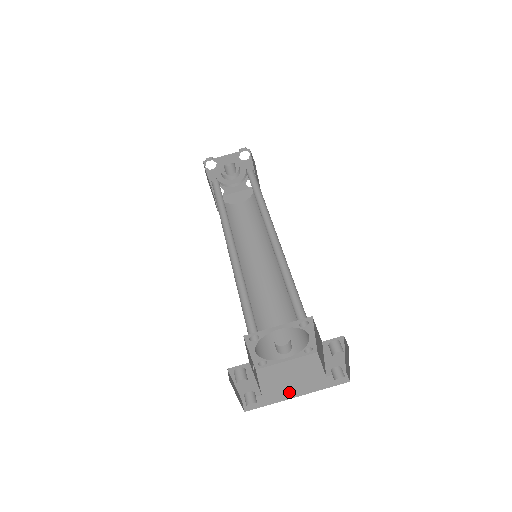
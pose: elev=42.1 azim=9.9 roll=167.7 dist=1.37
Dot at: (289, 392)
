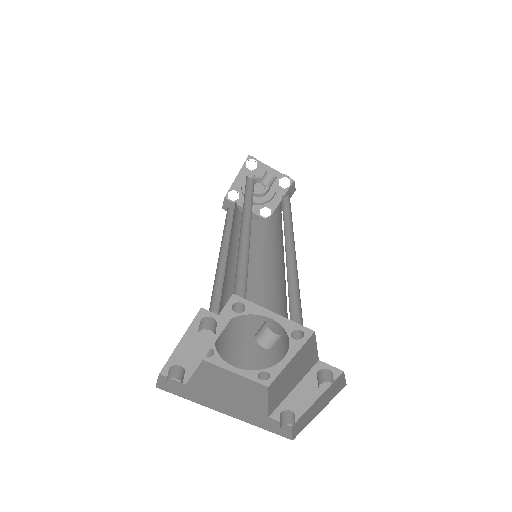
Dot at: (220, 403)
